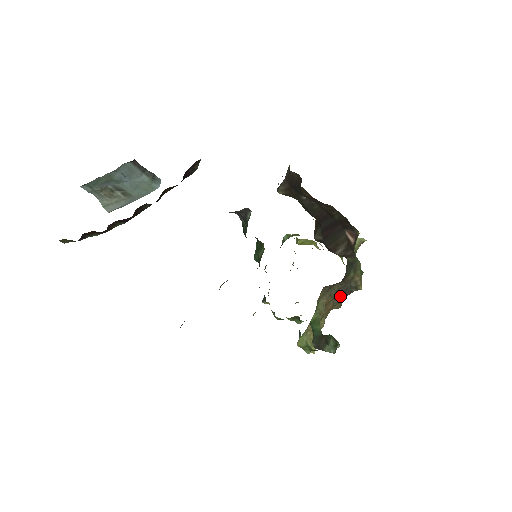
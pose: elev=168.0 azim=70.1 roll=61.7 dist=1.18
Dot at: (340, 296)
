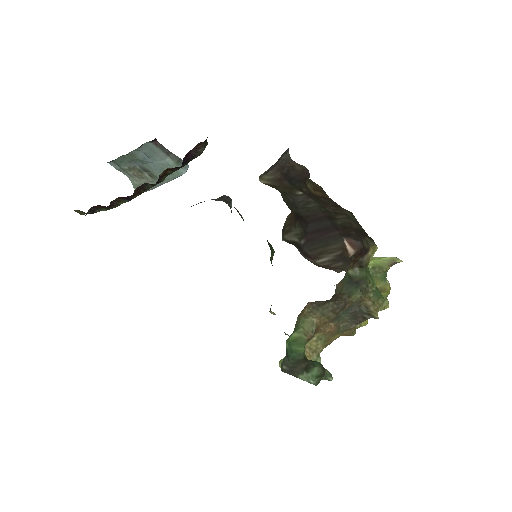
Dot at: (349, 321)
